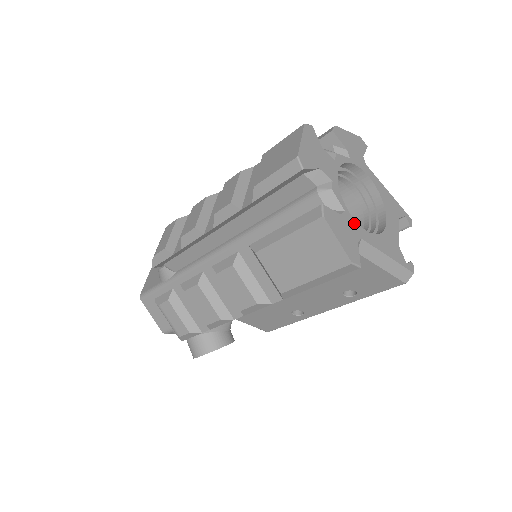
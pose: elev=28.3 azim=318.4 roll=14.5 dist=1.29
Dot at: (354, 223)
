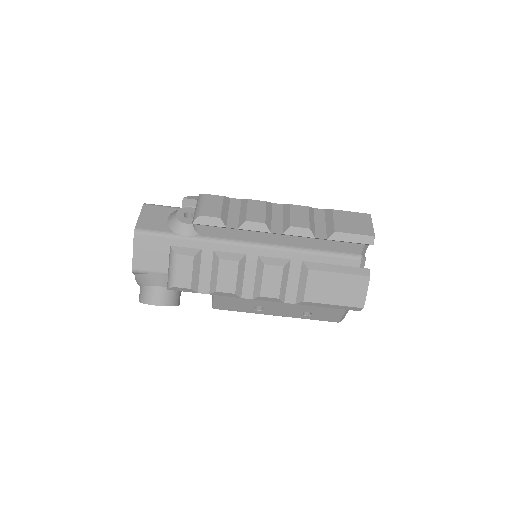
Dot at: occluded
